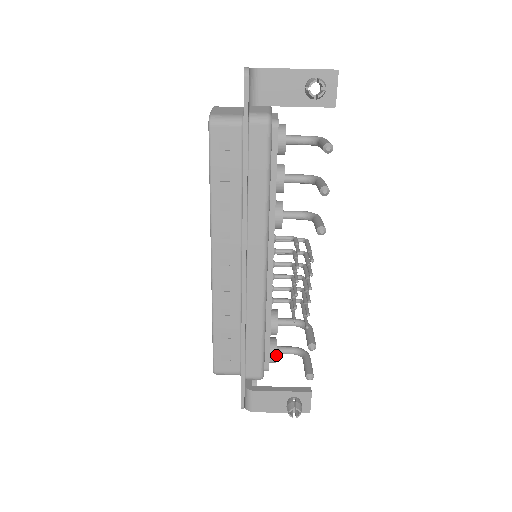
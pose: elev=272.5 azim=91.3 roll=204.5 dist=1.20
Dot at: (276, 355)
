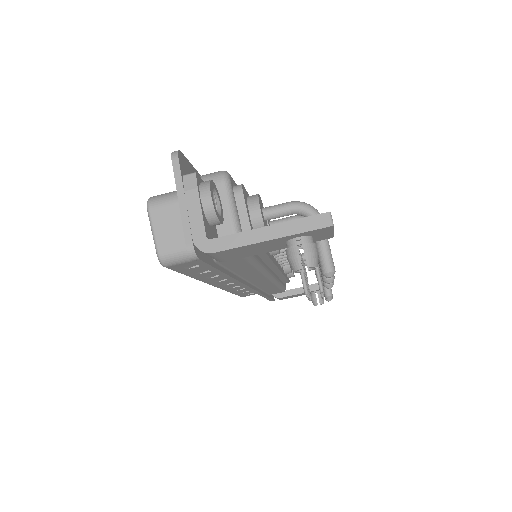
Dot at: (294, 276)
